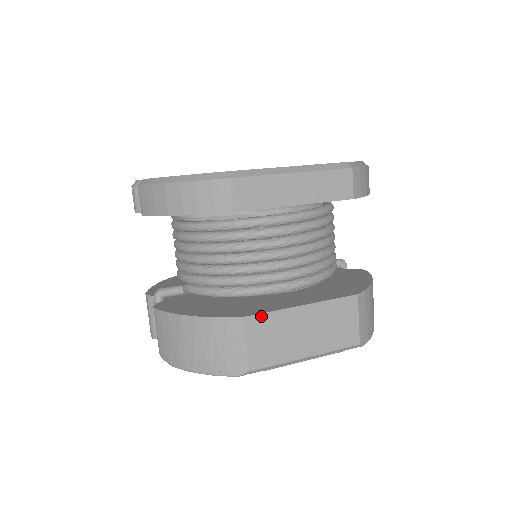
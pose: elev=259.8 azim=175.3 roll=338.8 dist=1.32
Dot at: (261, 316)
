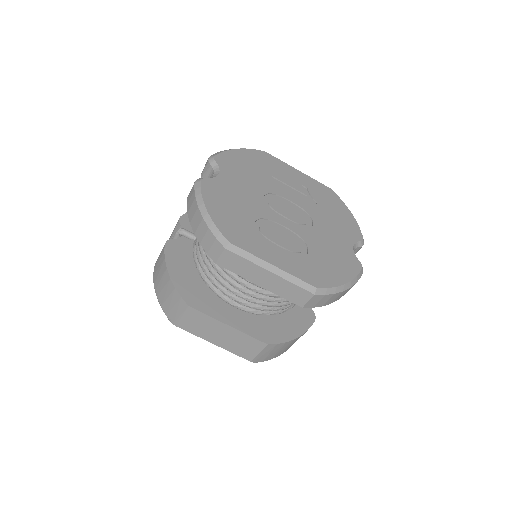
Dot at: (200, 313)
